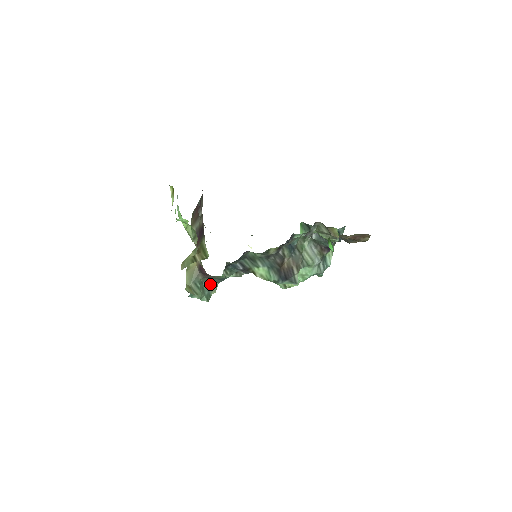
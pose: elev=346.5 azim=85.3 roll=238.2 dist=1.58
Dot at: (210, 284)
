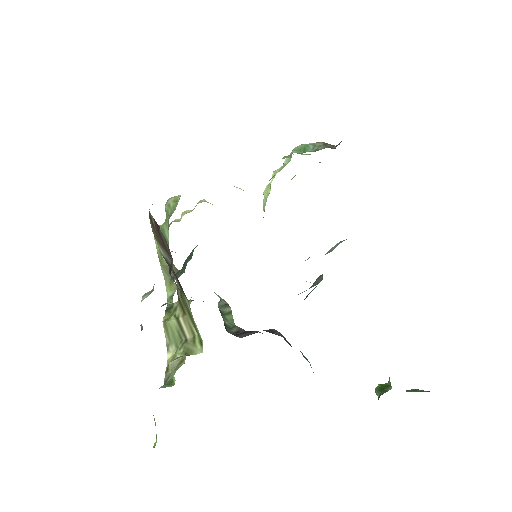
Dot at: (192, 250)
